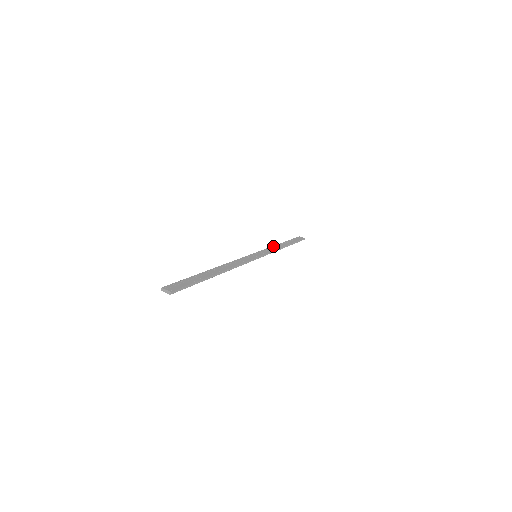
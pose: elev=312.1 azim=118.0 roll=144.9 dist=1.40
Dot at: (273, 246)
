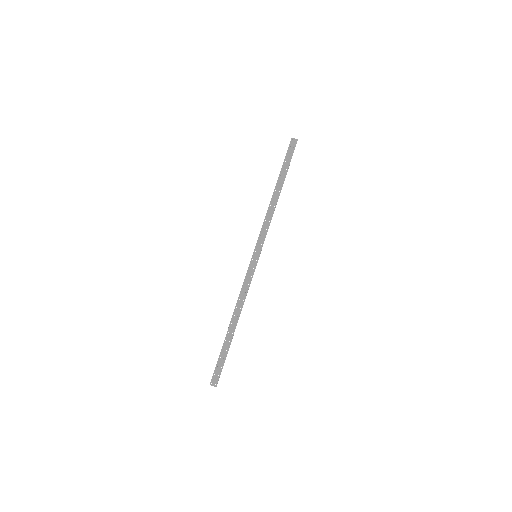
Dot at: (267, 211)
